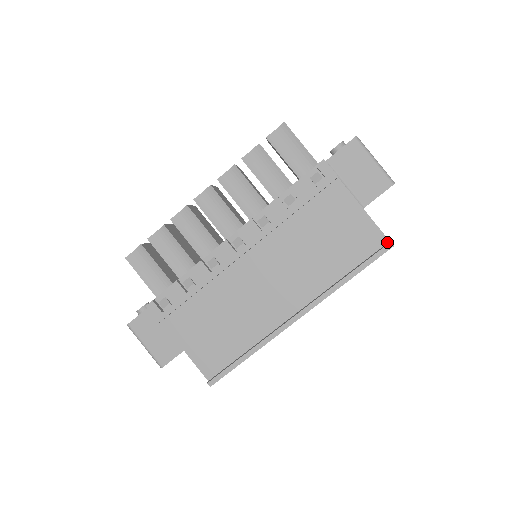
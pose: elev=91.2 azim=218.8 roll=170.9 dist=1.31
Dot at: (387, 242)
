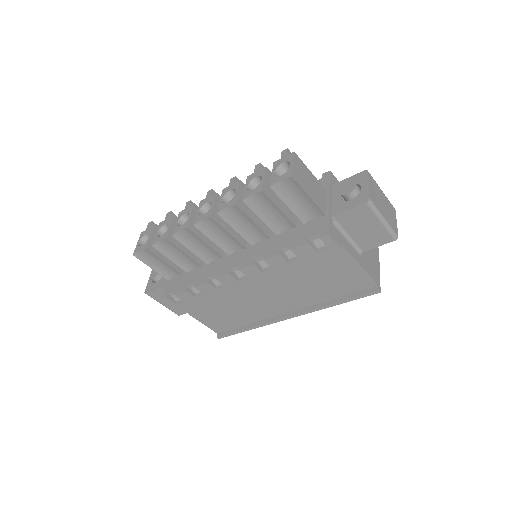
Dot at: (376, 286)
